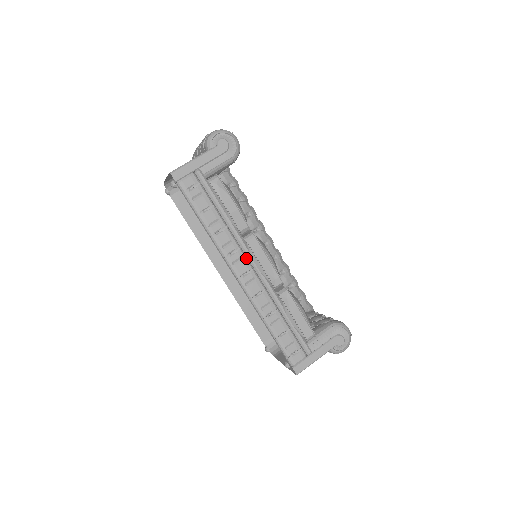
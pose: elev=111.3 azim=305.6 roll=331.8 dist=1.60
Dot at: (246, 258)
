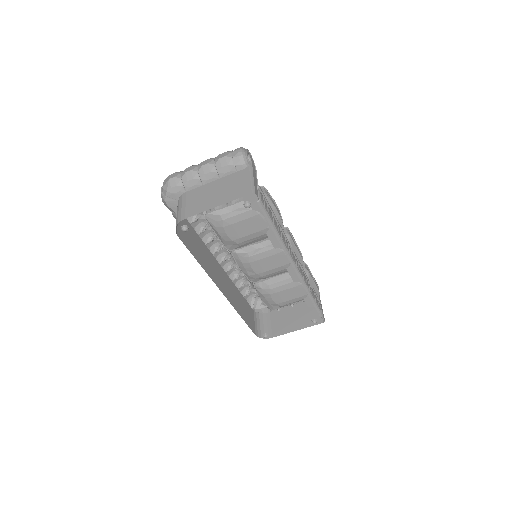
Dot at: occluded
